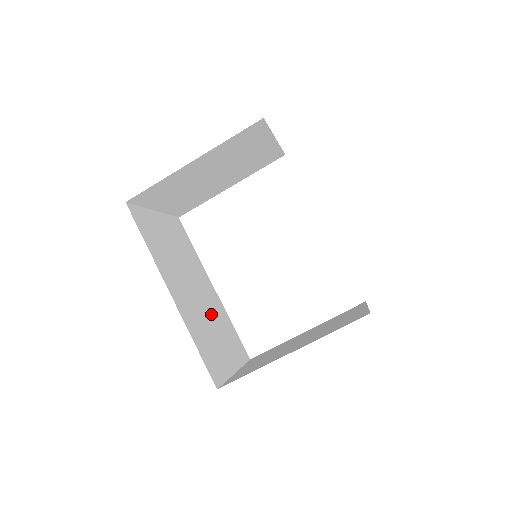
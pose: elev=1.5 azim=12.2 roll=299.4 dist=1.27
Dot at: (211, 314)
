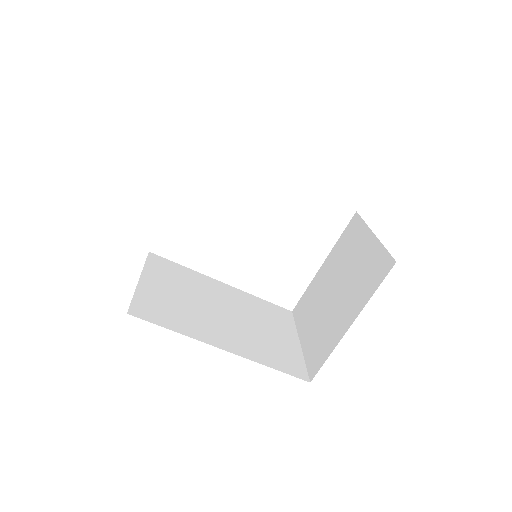
Dot at: (248, 316)
